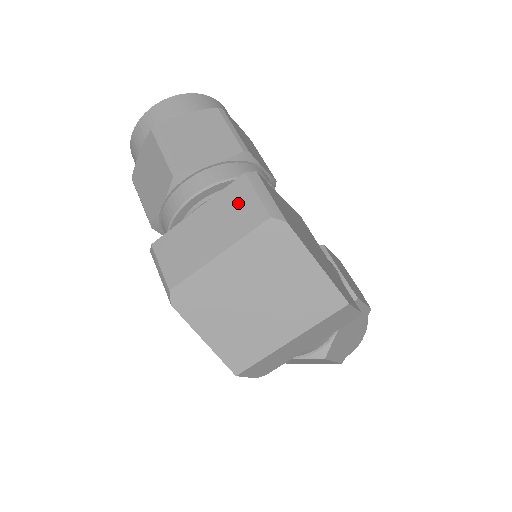
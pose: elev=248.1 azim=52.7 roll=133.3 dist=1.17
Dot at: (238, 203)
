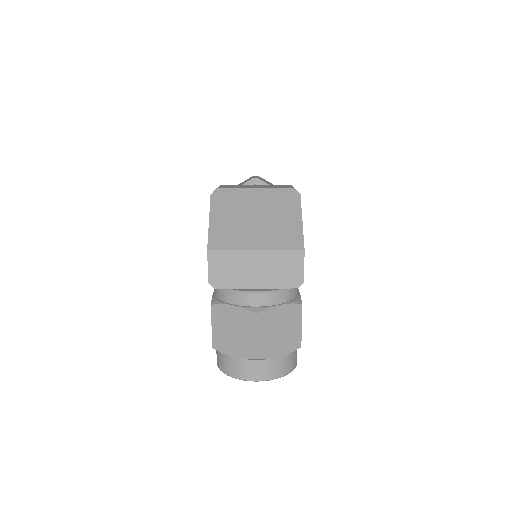
Dot at: occluded
